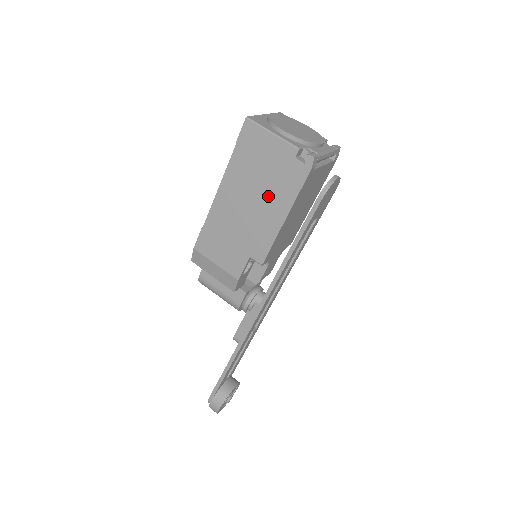
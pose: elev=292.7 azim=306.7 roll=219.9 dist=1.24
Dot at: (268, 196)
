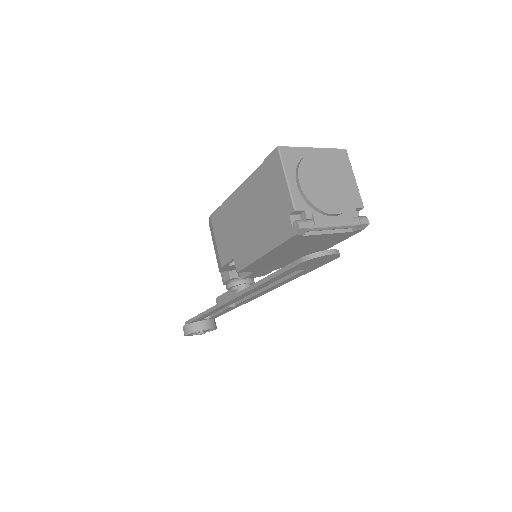
Dot at: (261, 226)
